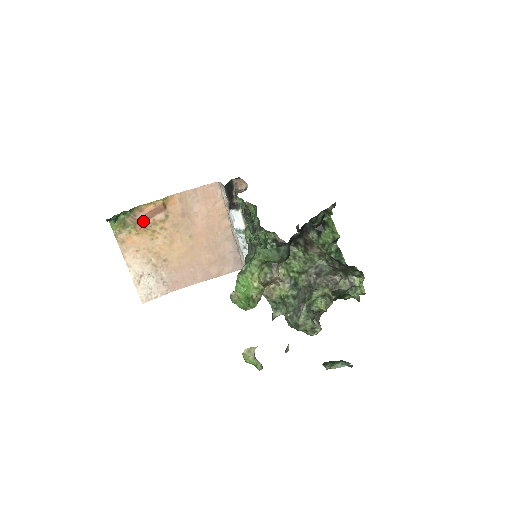
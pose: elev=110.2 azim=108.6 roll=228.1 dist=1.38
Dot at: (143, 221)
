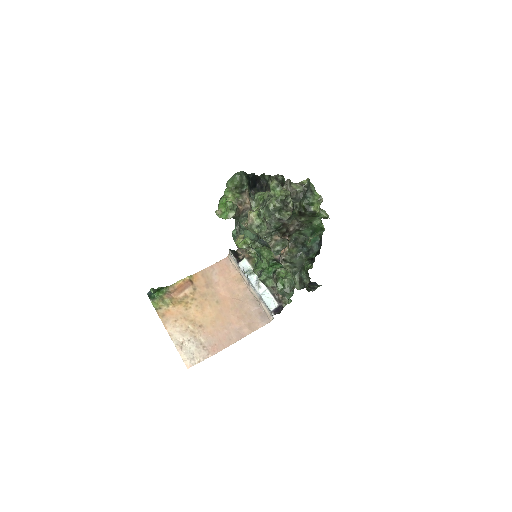
Dot at: (177, 296)
